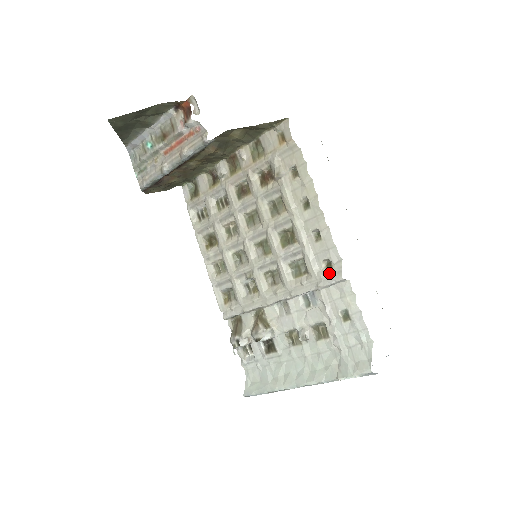
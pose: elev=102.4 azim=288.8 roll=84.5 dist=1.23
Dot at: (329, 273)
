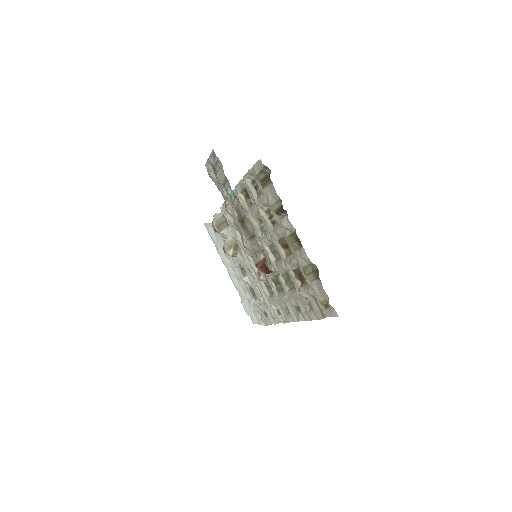
Dot at: (275, 313)
